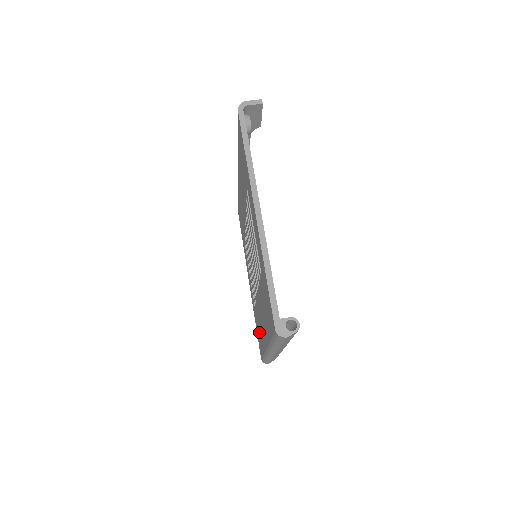
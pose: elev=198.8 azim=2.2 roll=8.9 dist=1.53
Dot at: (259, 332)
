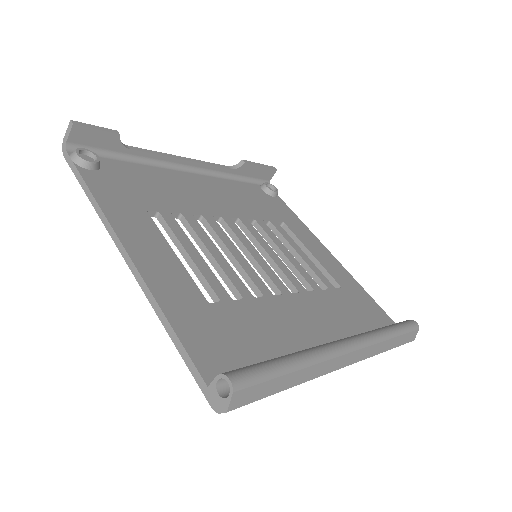
Dot at: occluded
